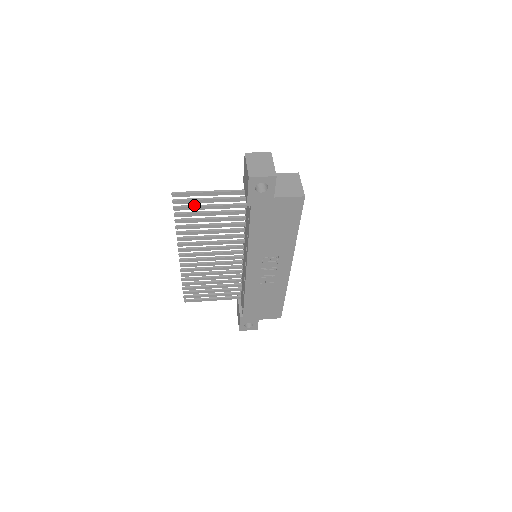
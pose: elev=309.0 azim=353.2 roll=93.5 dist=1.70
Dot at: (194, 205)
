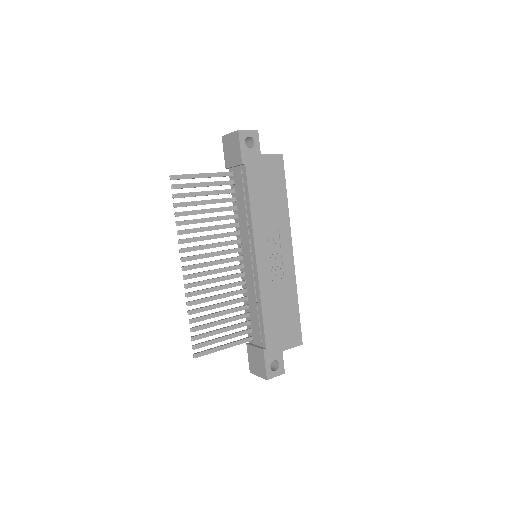
Dot at: (190, 192)
